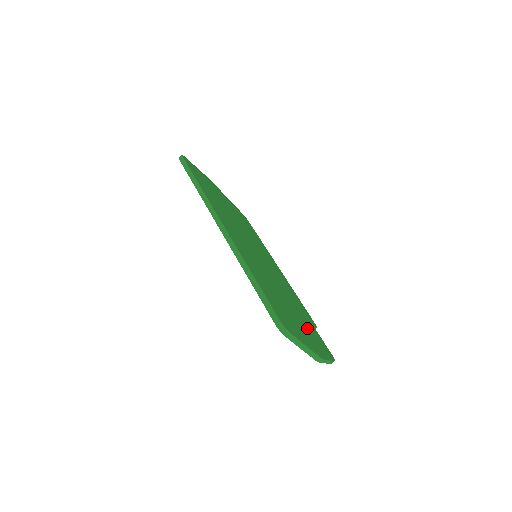
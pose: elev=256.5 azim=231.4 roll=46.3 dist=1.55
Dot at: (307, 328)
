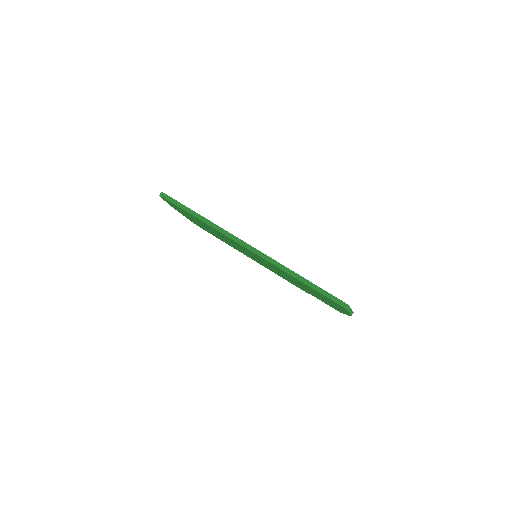
Dot at: occluded
